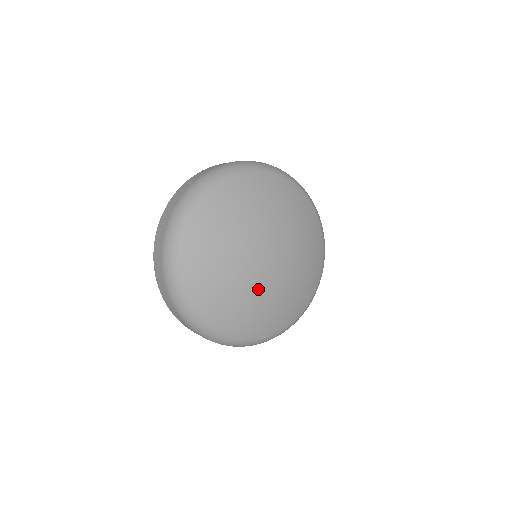
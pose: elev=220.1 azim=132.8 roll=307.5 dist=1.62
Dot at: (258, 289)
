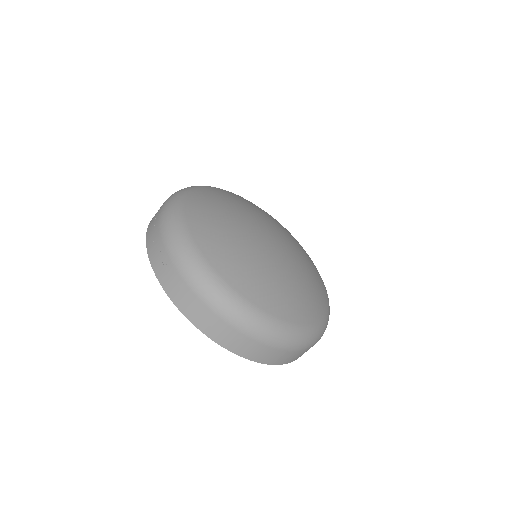
Dot at: (283, 264)
